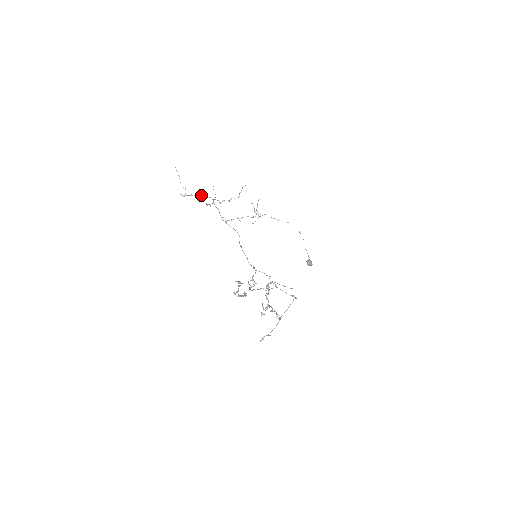
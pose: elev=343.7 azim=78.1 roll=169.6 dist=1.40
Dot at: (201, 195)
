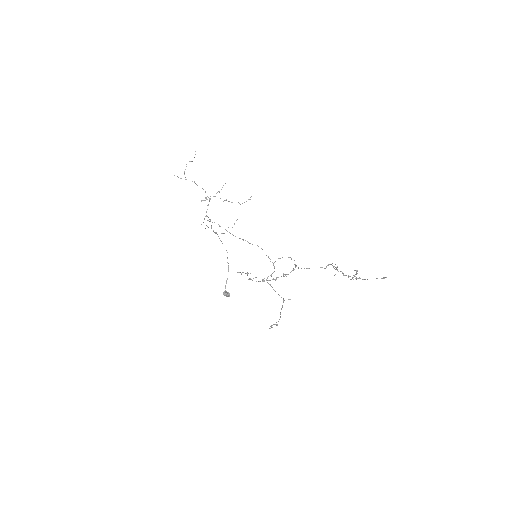
Dot at: occluded
